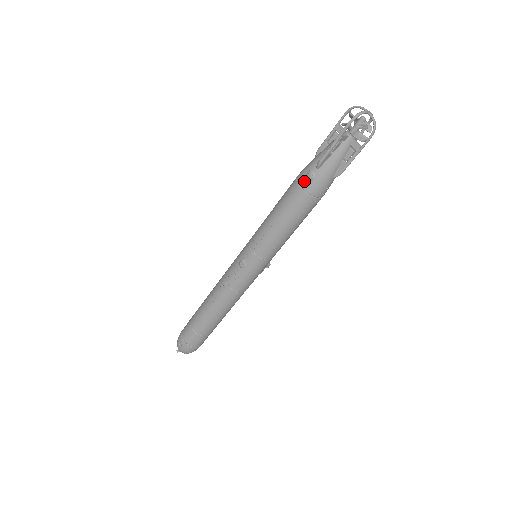
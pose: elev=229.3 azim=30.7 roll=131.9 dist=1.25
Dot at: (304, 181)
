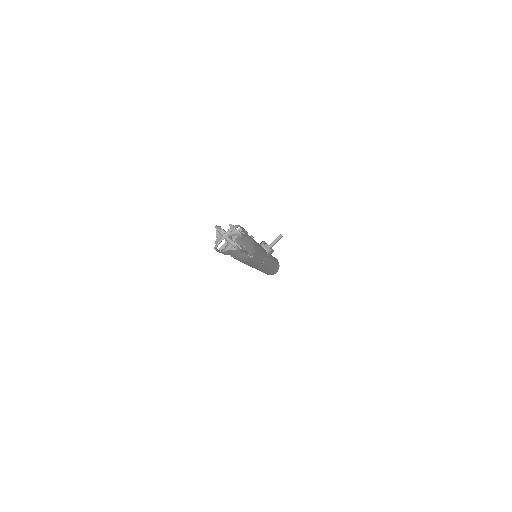
Dot at: (230, 255)
